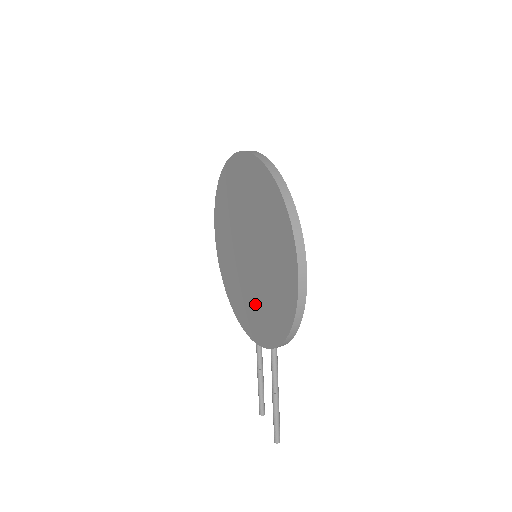
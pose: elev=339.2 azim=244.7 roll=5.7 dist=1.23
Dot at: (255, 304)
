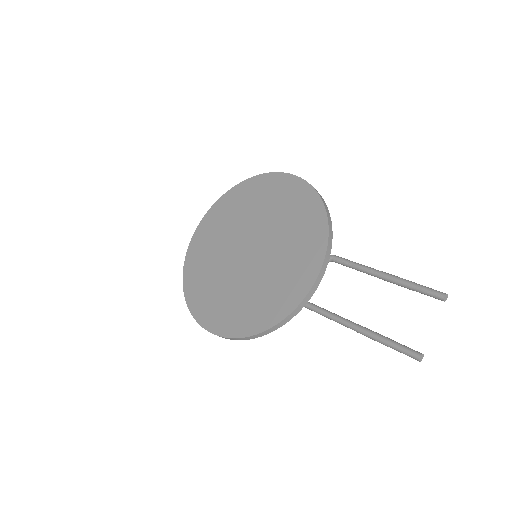
Dot at: (287, 255)
